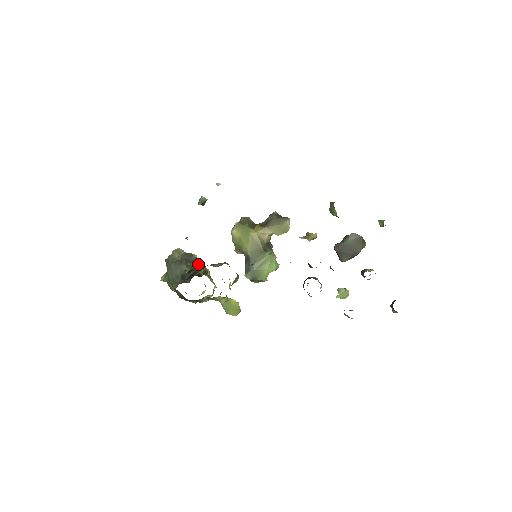
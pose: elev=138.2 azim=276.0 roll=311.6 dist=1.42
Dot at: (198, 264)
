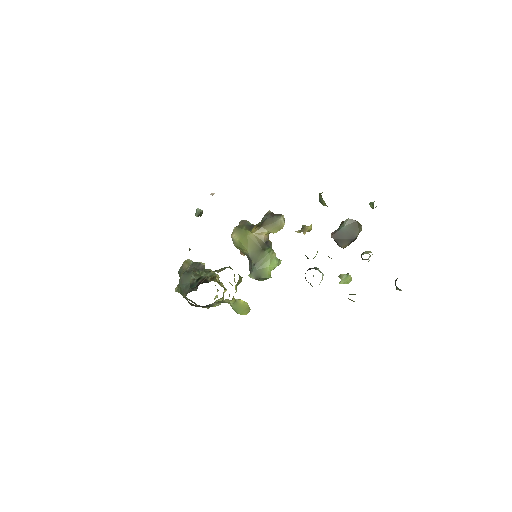
Dot at: (207, 271)
